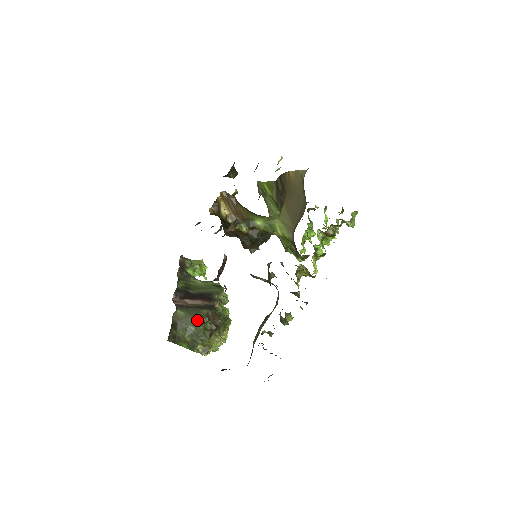
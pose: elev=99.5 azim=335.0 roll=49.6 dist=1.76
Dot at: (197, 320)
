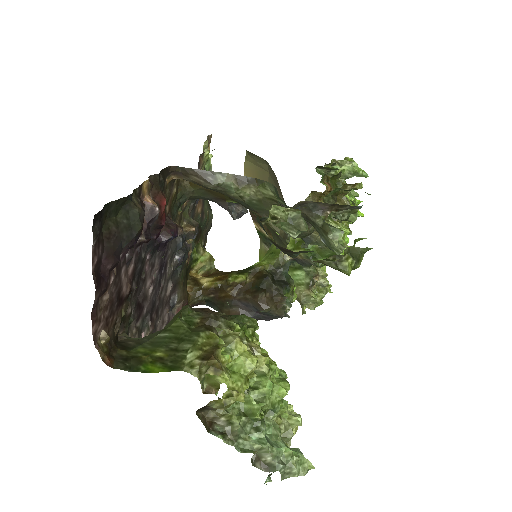
Dot at: (170, 322)
